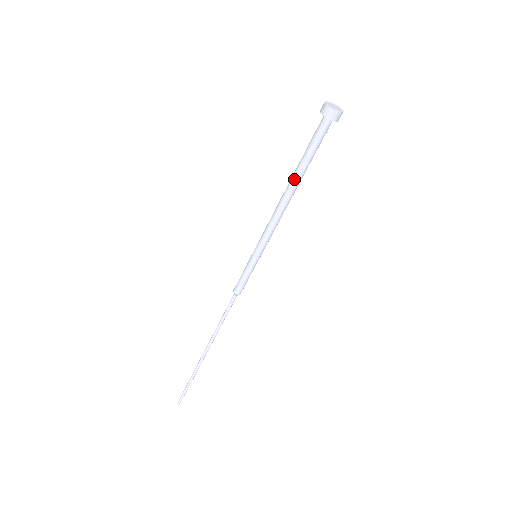
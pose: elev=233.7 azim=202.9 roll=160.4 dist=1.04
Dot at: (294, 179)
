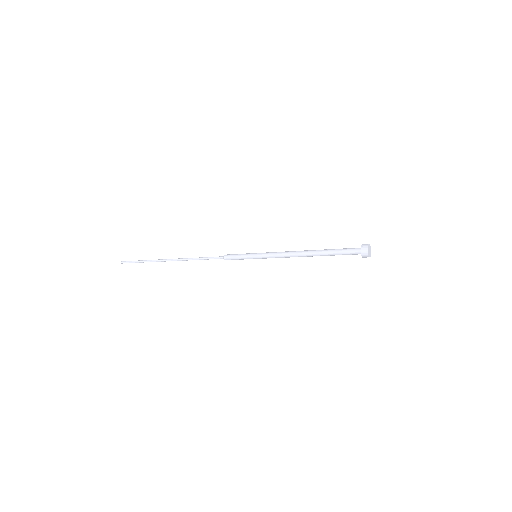
Dot at: occluded
